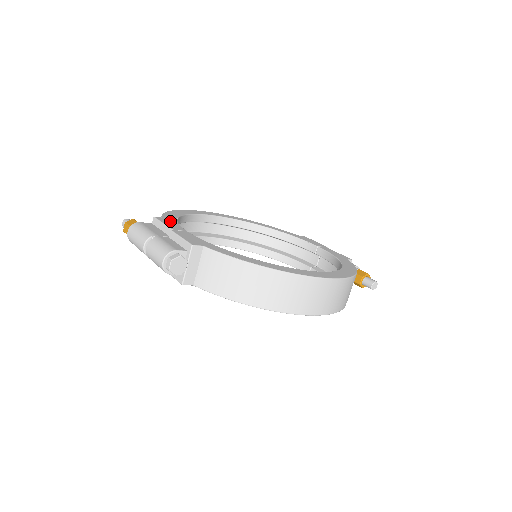
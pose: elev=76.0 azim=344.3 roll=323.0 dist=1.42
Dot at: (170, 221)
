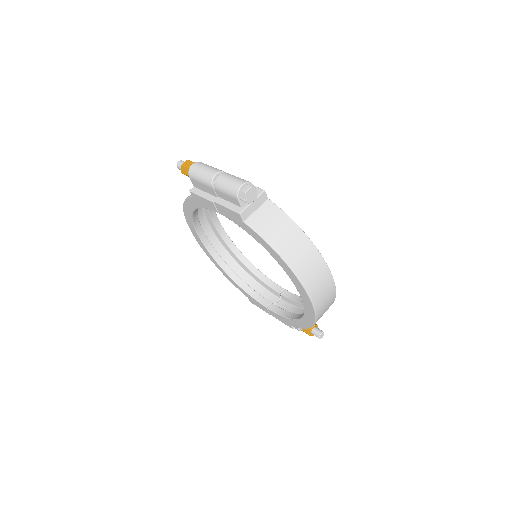
Dot at: occluded
